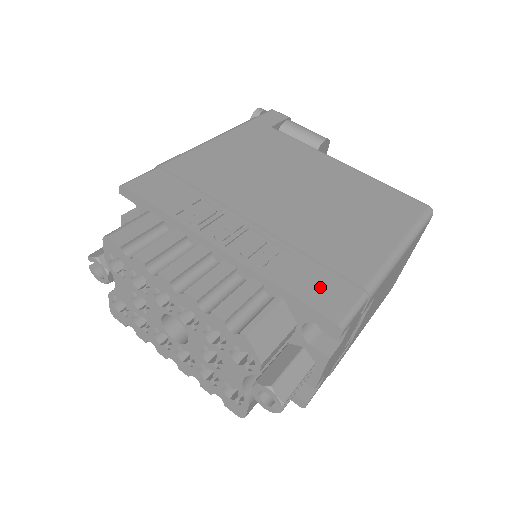
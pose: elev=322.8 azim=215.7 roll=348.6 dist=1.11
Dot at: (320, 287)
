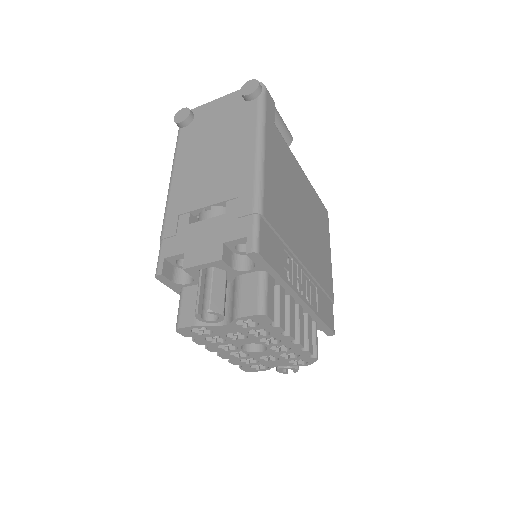
Dot at: (327, 310)
